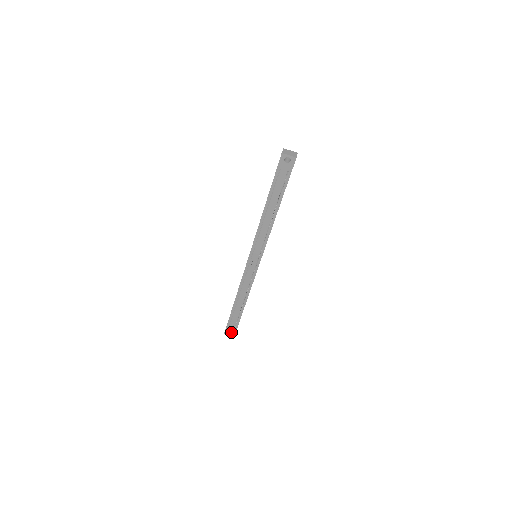
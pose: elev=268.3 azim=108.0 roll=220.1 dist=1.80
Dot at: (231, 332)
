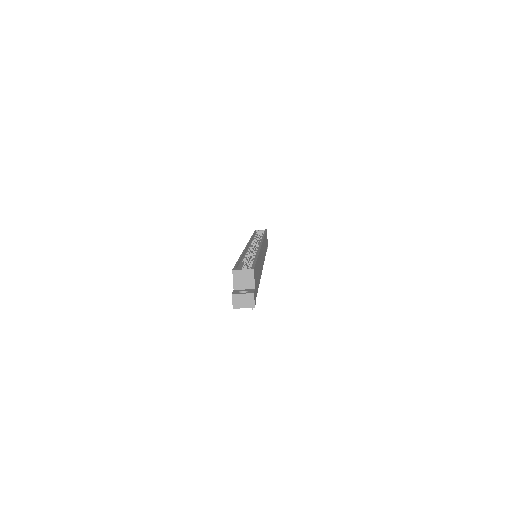
Dot at: occluded
